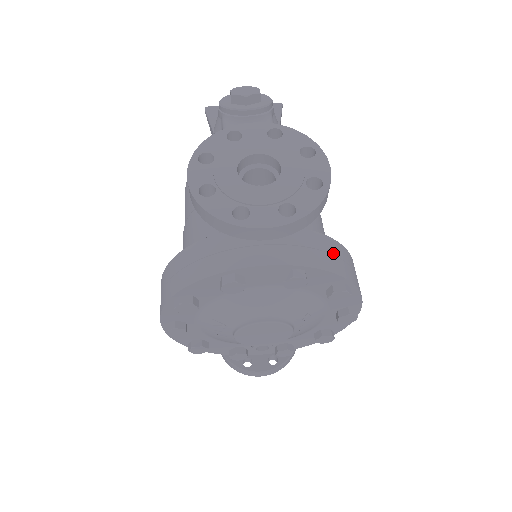
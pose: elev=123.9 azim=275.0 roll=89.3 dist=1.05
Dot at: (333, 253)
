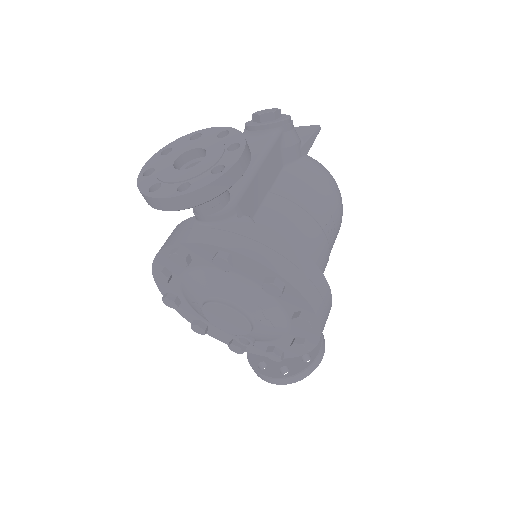
Dot at: (272, 247)
